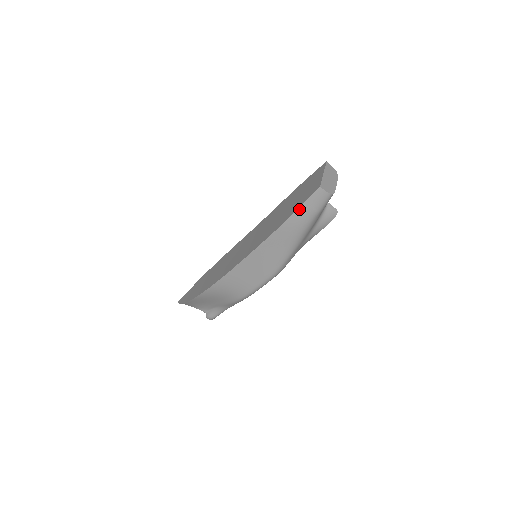
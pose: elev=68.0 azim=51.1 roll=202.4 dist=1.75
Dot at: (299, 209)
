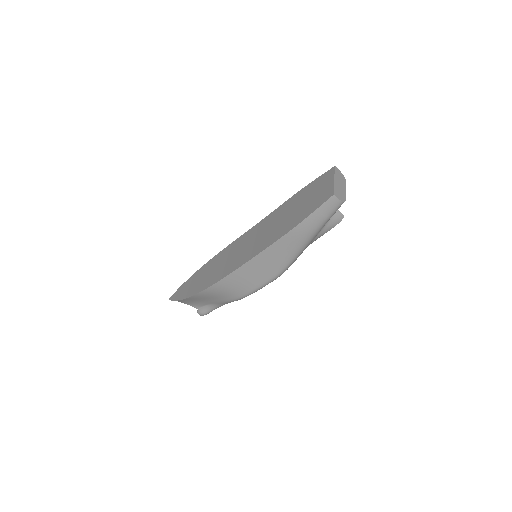
Dot at: (310, 215)
